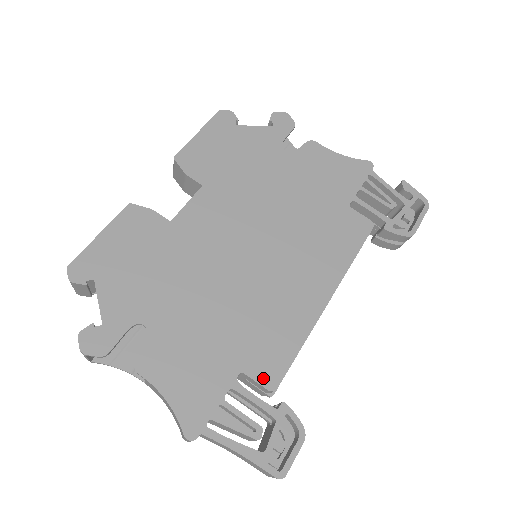
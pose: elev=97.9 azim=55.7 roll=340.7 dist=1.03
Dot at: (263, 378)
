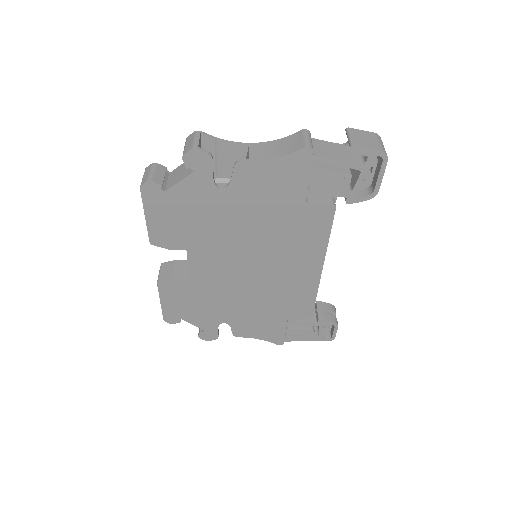
Dot at: (302, 316)
